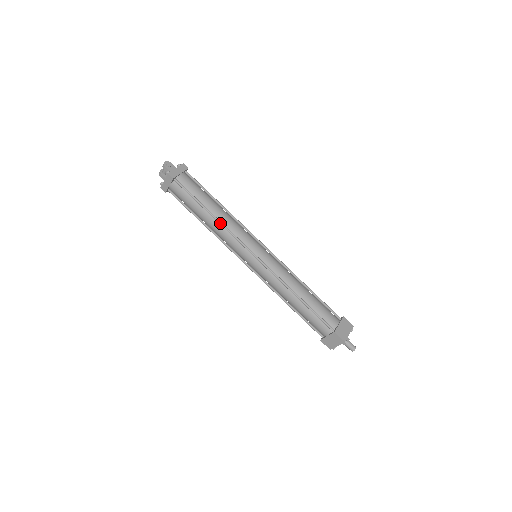
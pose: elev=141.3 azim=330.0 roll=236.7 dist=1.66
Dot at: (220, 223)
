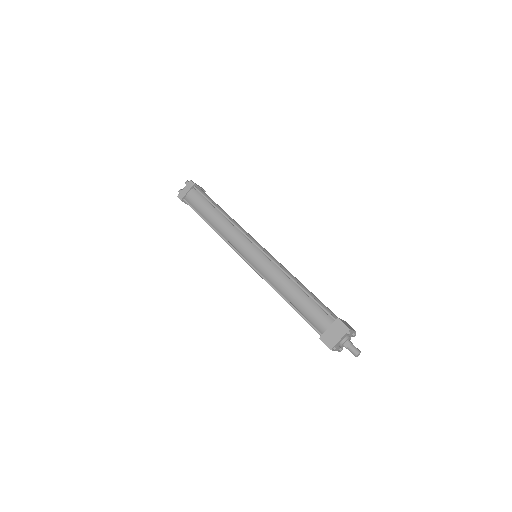
Dot at: (228, 218)
